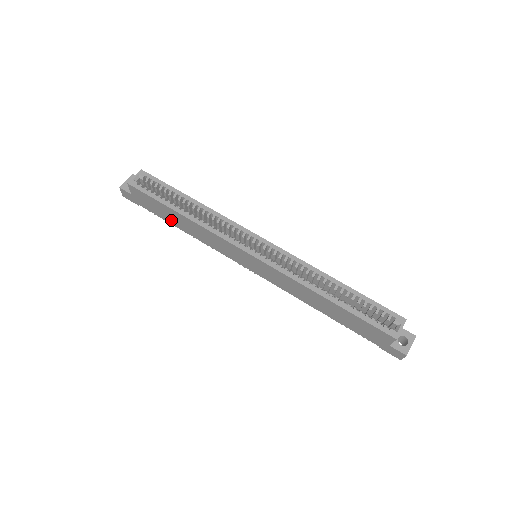
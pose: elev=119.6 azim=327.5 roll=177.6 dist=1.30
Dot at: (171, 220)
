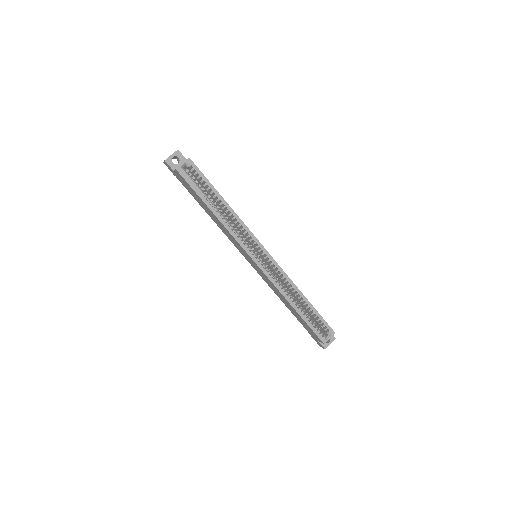
Dot at: (200, 204)
